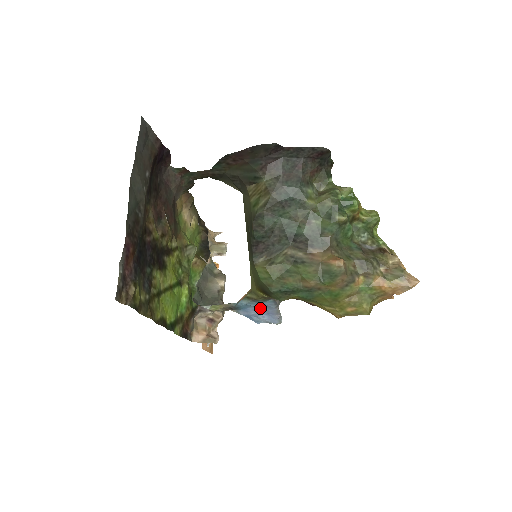
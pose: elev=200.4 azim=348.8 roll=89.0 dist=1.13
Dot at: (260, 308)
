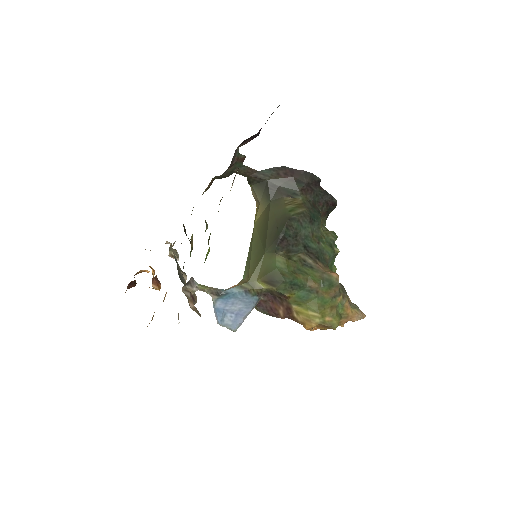
Dot at: (239, 304)
